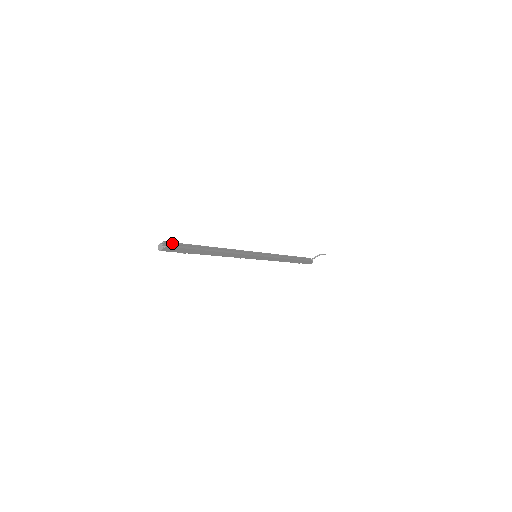
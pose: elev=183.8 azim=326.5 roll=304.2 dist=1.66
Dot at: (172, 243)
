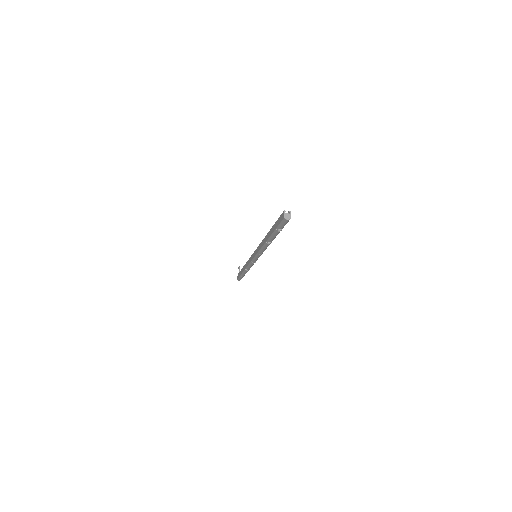
Dot at: (282, 215)
